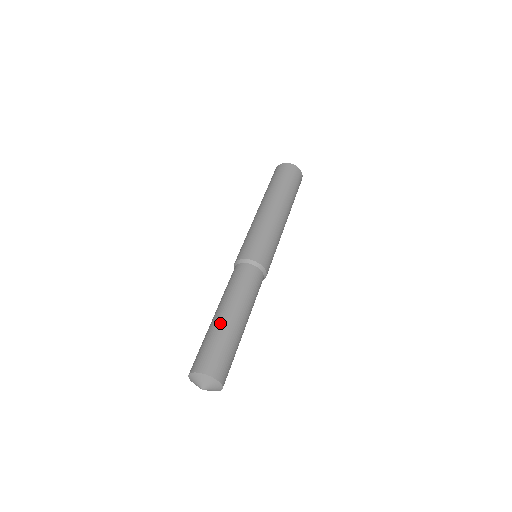
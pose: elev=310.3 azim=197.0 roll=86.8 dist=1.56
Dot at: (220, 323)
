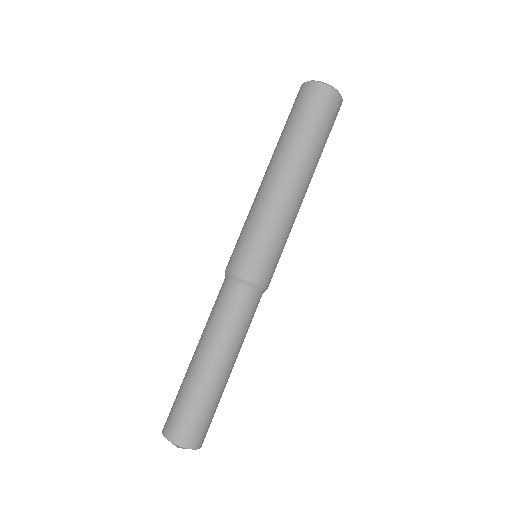
Dot at: (213, 382)
